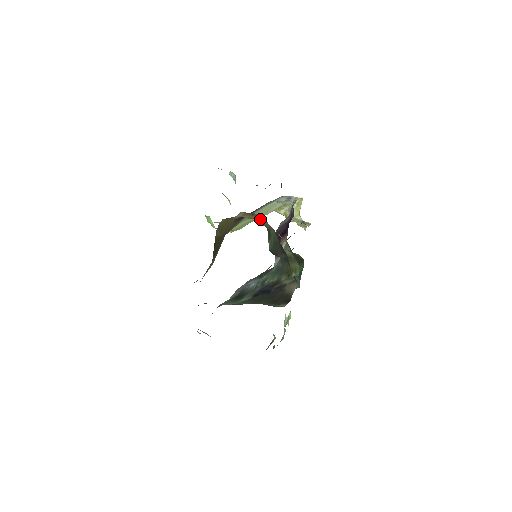
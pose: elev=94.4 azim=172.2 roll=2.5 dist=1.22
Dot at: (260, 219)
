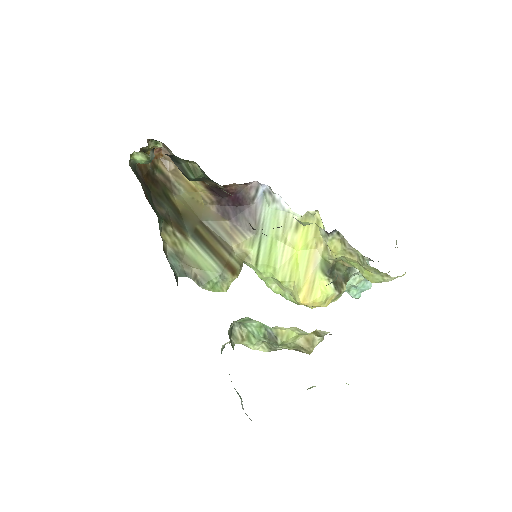
Dot at: occluded
